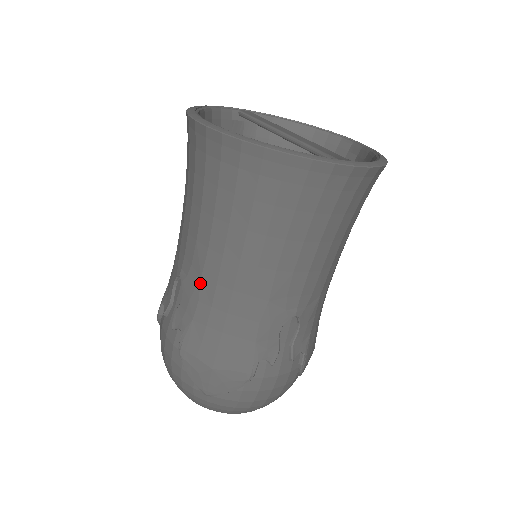
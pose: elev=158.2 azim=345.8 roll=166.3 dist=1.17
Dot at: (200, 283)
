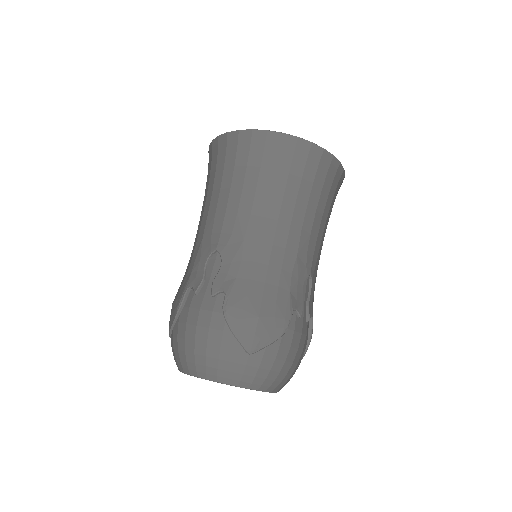
Dot at: (243, 244)
